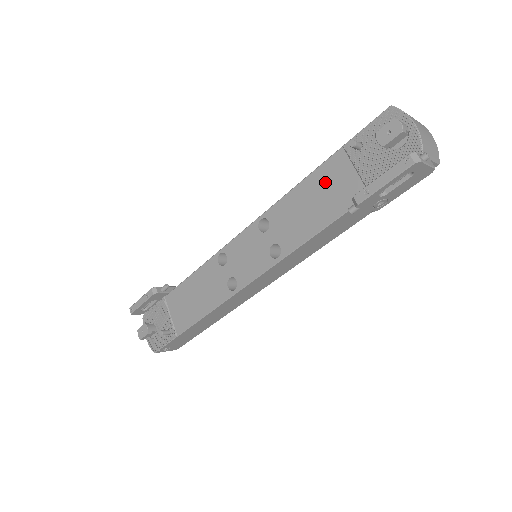
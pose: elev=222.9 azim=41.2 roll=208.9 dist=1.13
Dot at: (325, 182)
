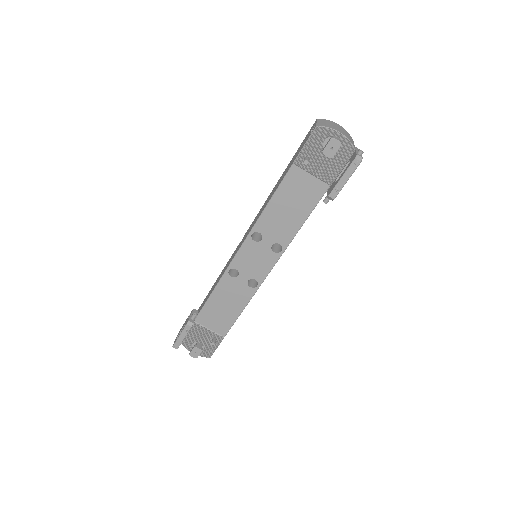
Dot at: (292, 191)
